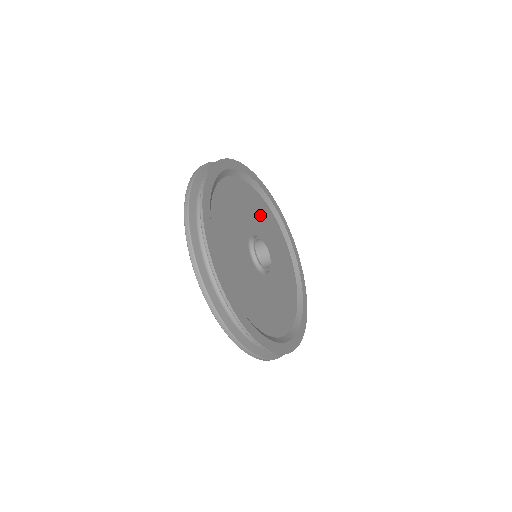
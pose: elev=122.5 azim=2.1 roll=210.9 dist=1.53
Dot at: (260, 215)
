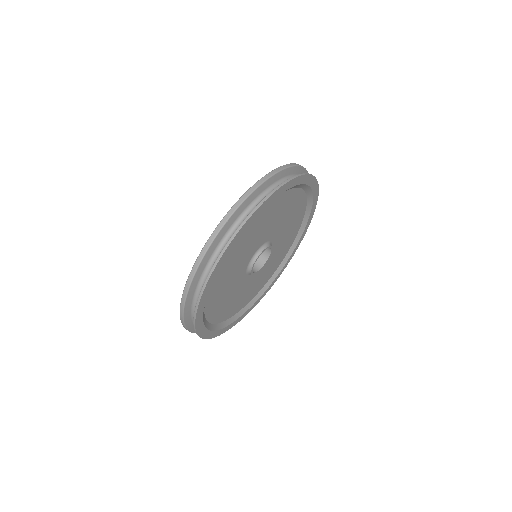
Dot at: (290, 220)
